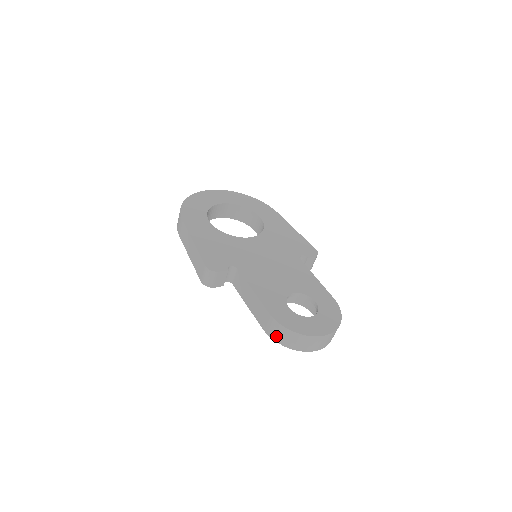
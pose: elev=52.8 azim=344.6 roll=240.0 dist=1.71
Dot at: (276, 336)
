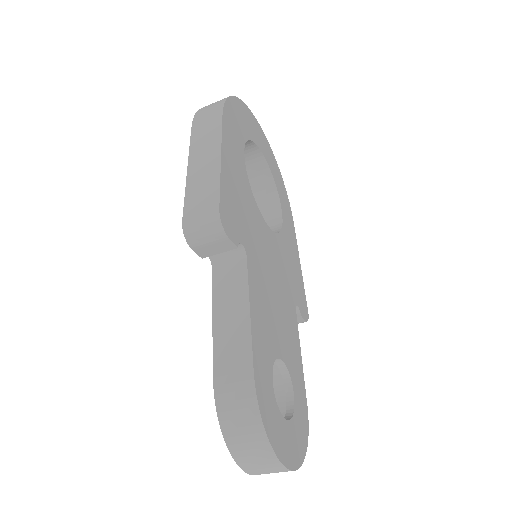
Dot at: (229, 413)
